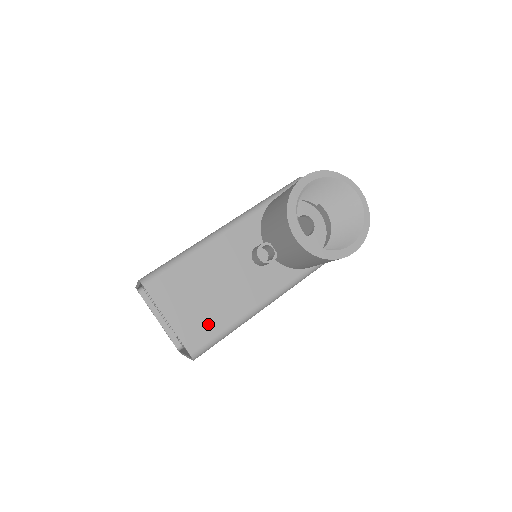
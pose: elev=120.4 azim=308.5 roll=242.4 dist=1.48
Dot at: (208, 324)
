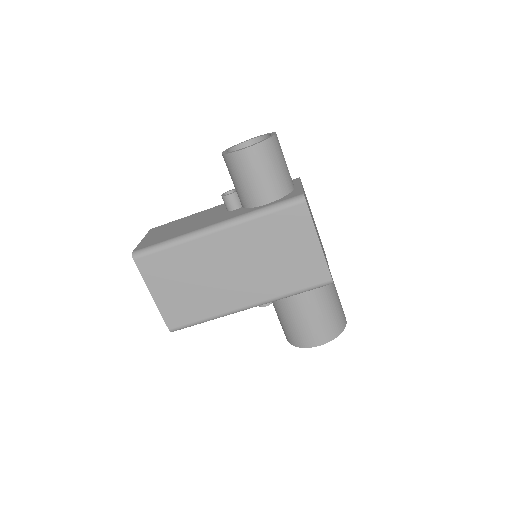
Dot at: occluded
